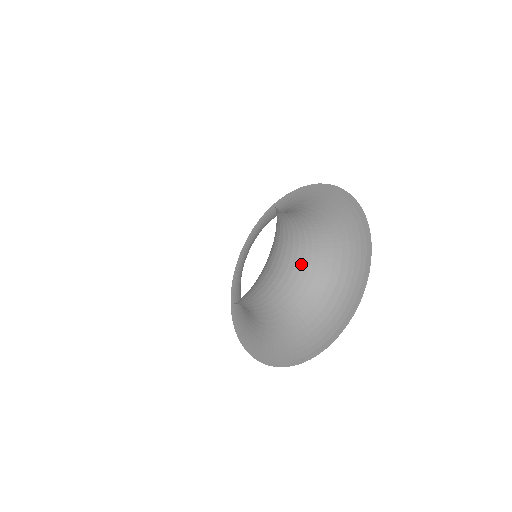
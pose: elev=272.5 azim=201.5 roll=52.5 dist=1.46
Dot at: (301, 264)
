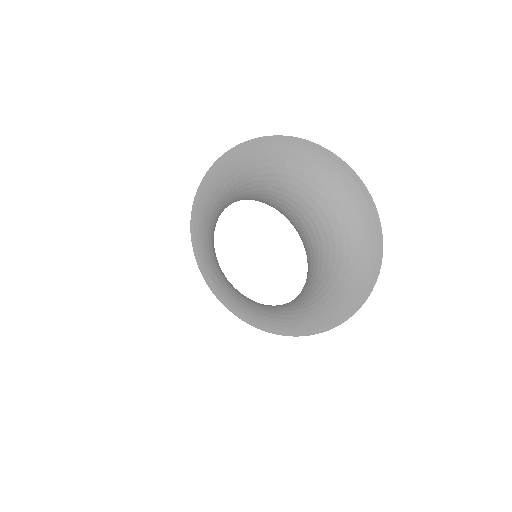
Dot at: (303, 218)
